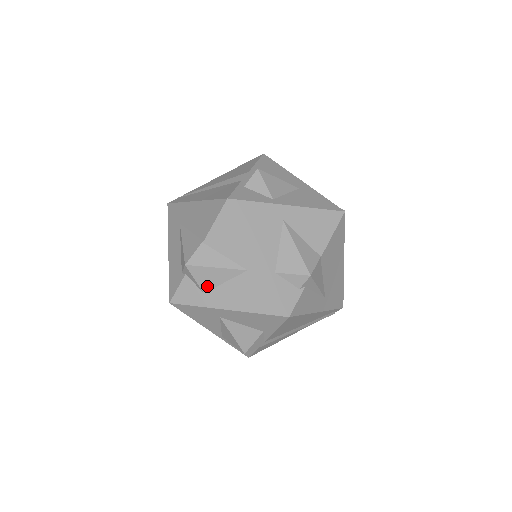
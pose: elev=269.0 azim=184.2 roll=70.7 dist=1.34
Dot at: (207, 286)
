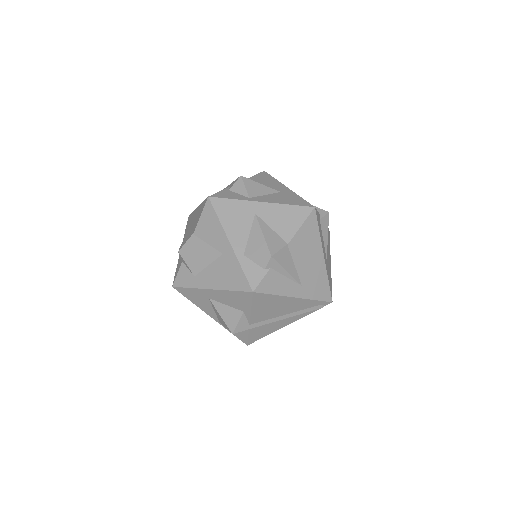
Dot at: (196, 270)
